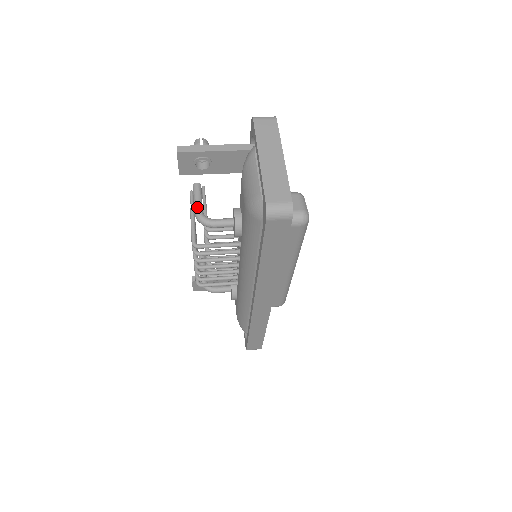
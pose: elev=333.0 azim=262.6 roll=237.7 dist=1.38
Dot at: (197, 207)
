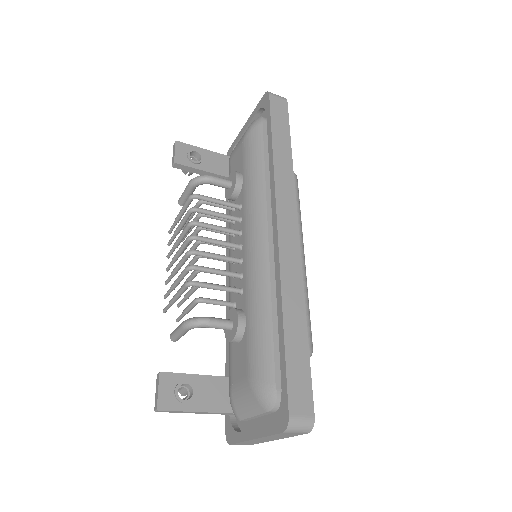
Dot at: occluded
